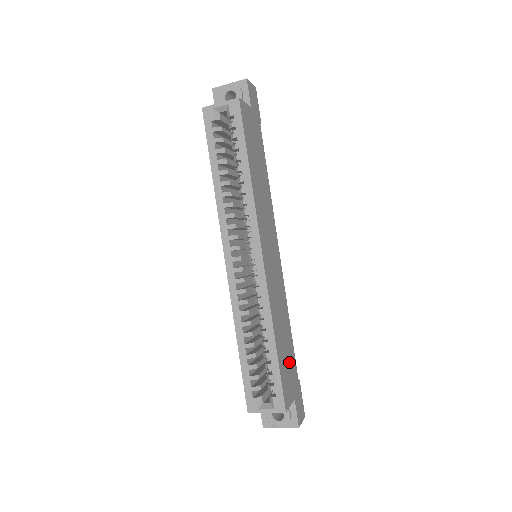
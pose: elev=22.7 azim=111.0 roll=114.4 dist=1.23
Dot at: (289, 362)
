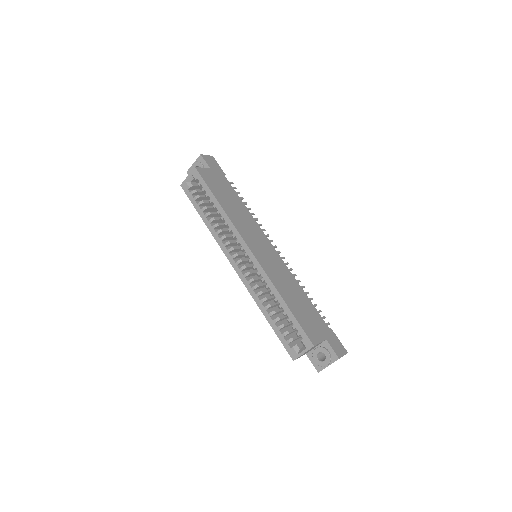
Dot at: (310, 315)
